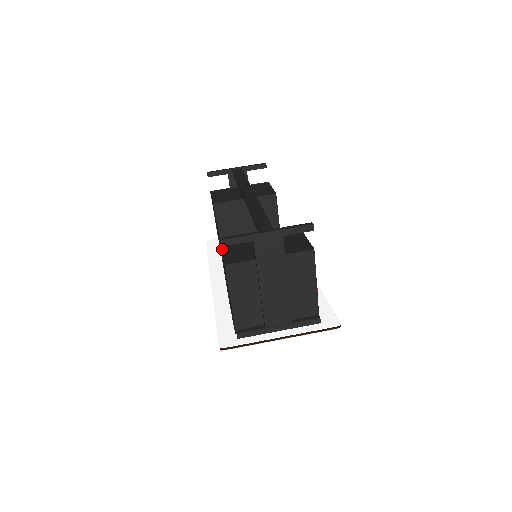
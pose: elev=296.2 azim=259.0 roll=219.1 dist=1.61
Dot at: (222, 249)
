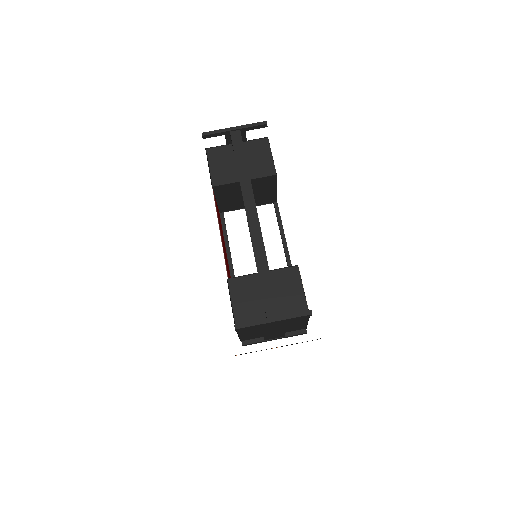
Dot at: (231, 299)
